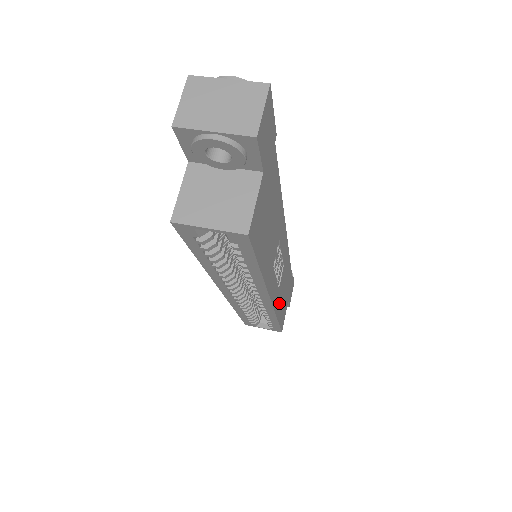
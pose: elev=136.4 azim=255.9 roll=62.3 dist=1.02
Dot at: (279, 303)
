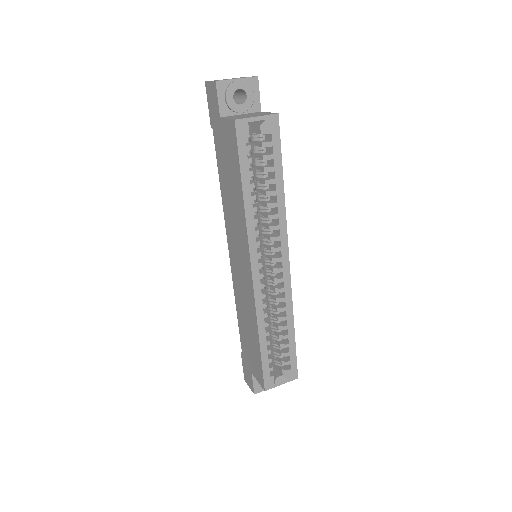
Dot at: occluded
